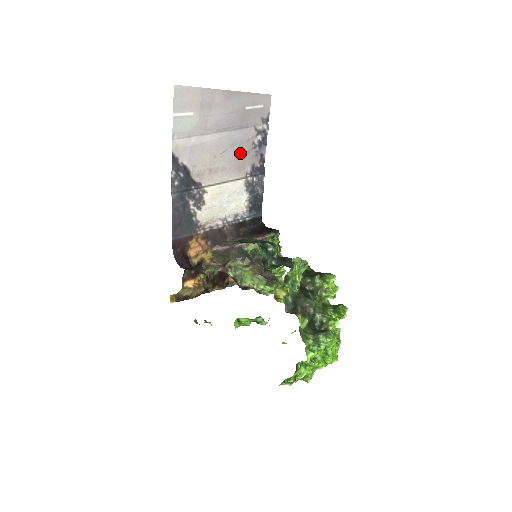
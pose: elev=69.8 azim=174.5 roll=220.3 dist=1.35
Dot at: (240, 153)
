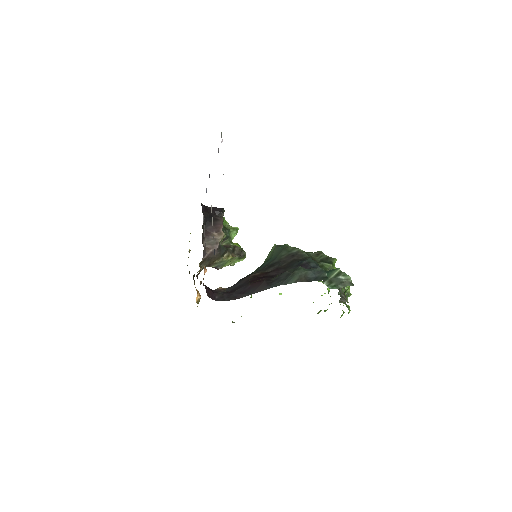
Dot at: occluded
